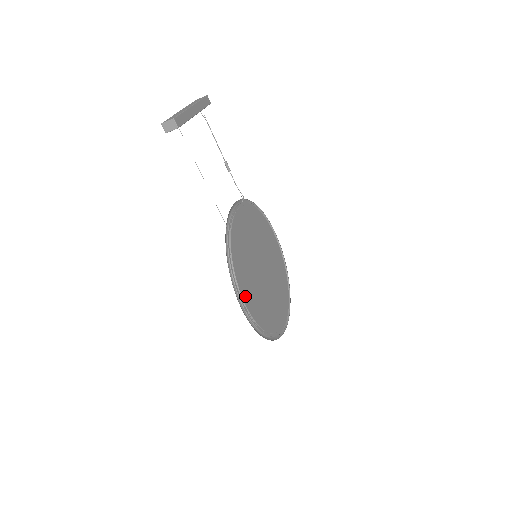
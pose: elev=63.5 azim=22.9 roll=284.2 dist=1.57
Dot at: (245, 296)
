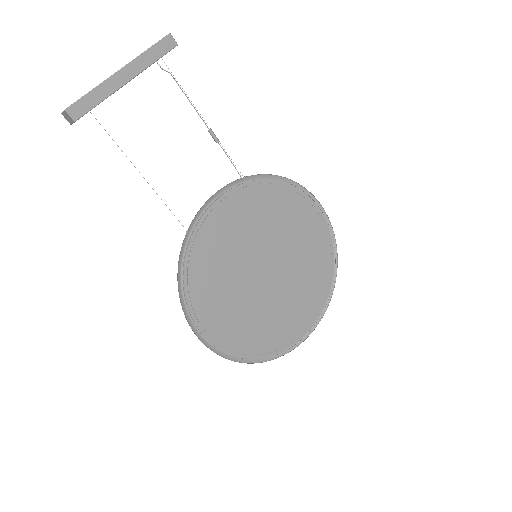
Dot at: (210, 318)
